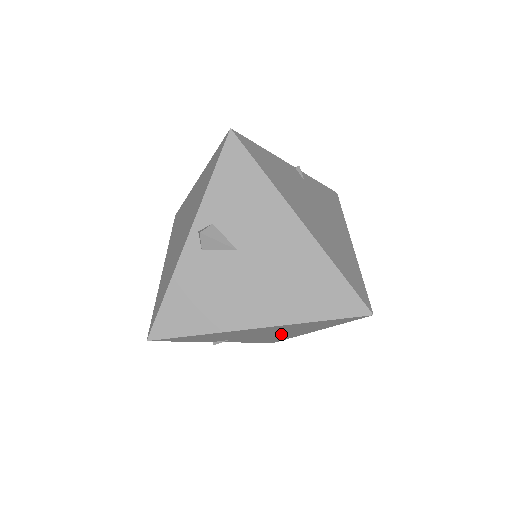
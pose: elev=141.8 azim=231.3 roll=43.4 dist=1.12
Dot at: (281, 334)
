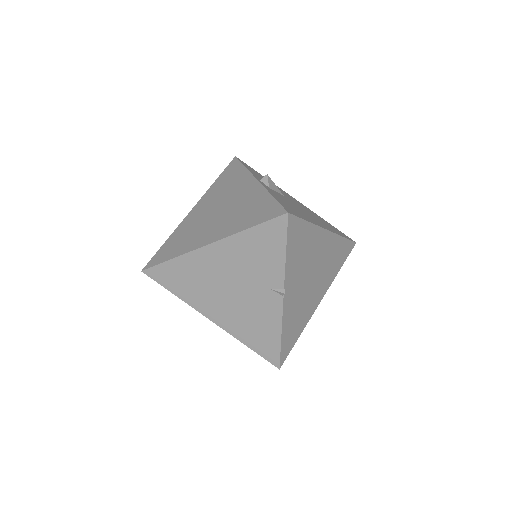
Dot at: (311, 294)
